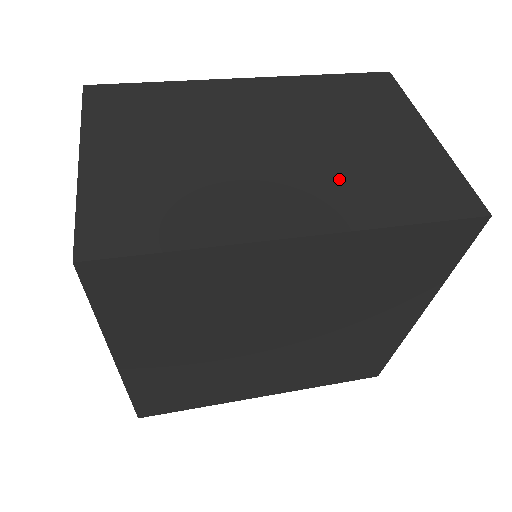
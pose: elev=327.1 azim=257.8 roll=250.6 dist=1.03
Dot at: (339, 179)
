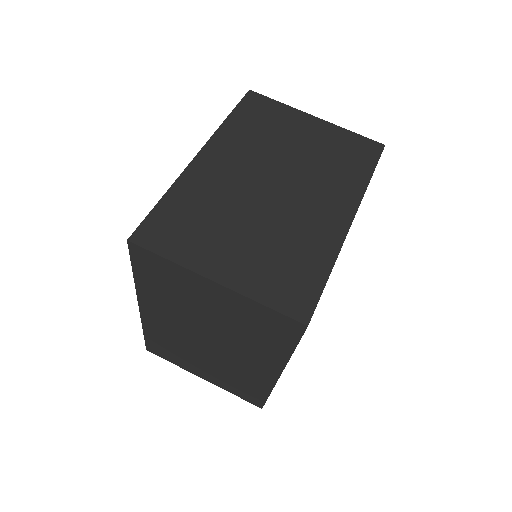
Dot at: (324, 178)
